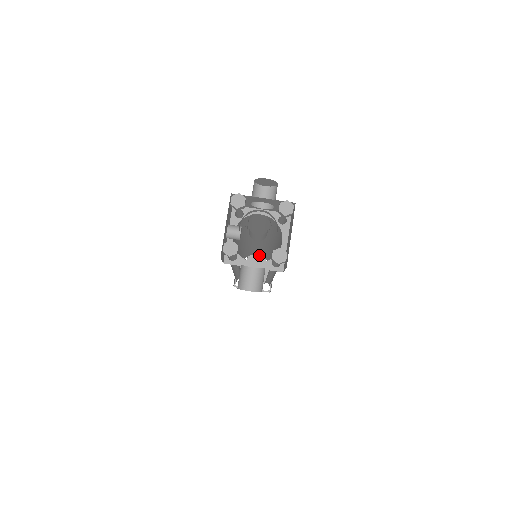
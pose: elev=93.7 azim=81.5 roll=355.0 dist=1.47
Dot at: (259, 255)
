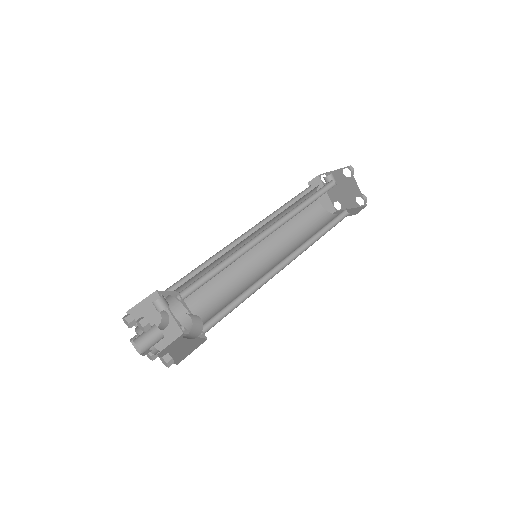
Dot at: (358, 188)
